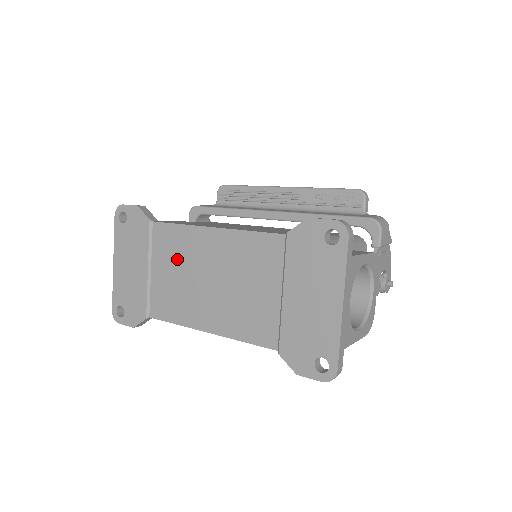
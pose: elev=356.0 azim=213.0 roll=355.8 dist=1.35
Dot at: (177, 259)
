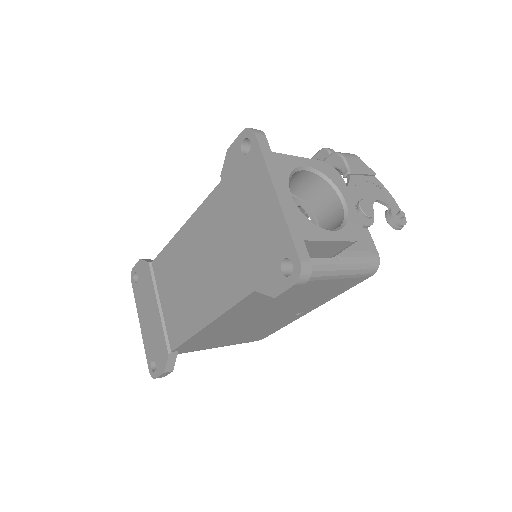
Dot at: (172, 278)
